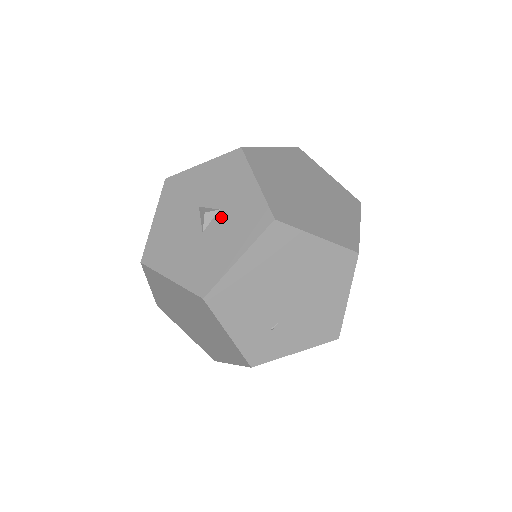
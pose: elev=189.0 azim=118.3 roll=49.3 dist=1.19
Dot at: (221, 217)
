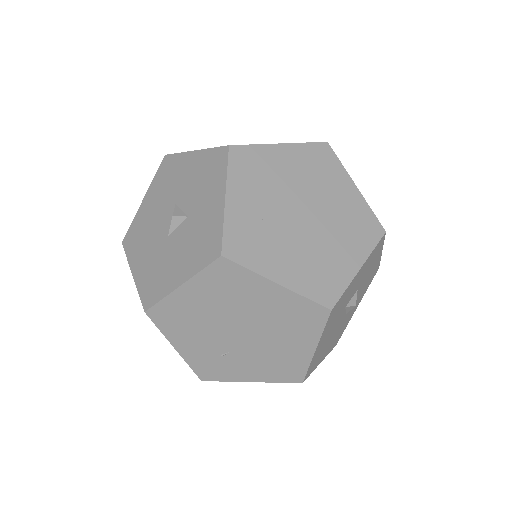
Dot at: (185, 227)
